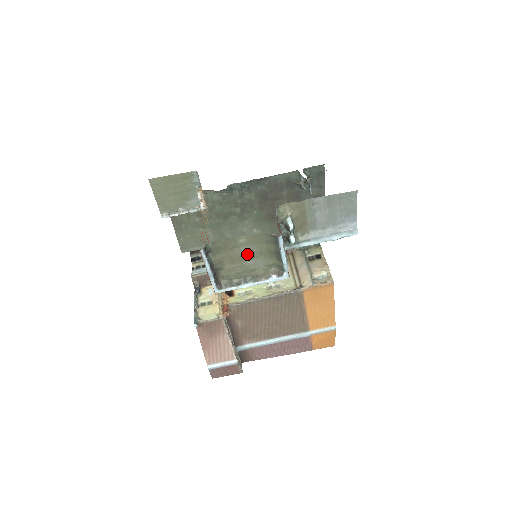
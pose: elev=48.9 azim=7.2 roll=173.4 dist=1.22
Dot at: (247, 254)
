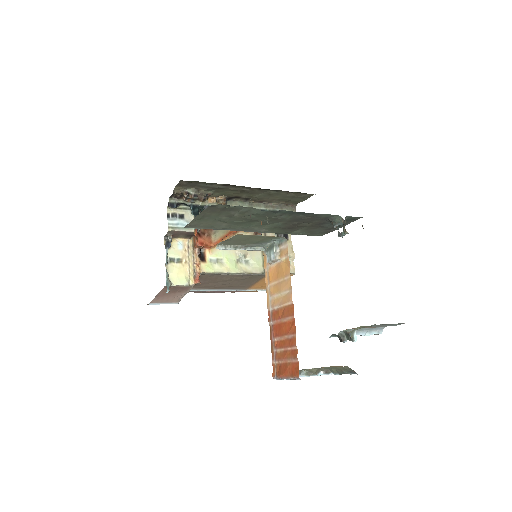
Dot at: occluded
